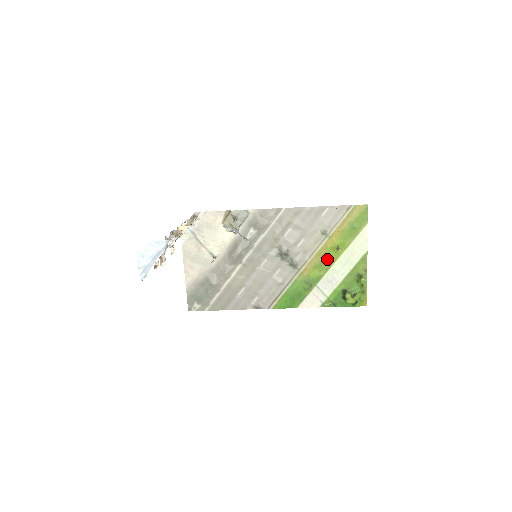
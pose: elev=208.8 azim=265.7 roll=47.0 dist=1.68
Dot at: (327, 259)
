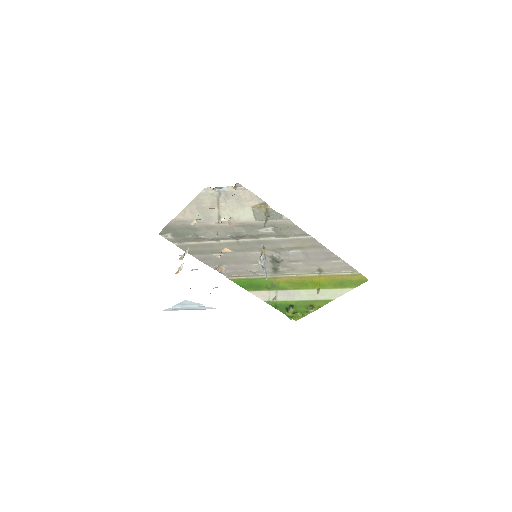
Dot at: (303, 284)
